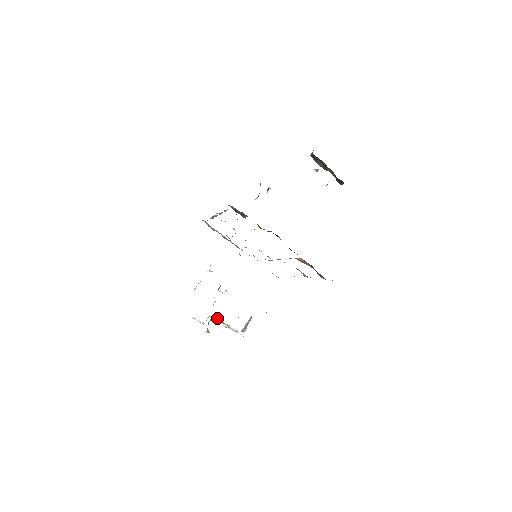
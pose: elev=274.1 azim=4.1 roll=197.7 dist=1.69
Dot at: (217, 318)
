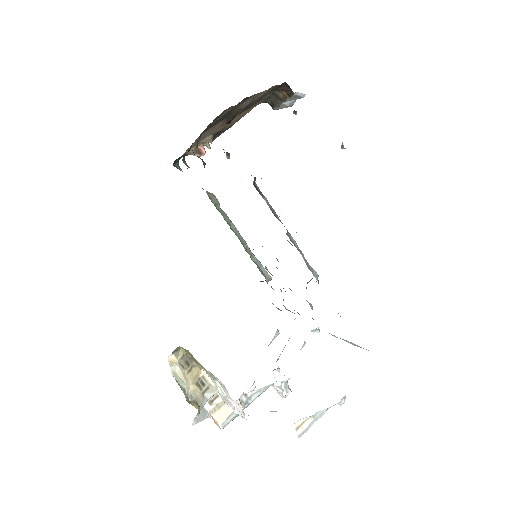
Dot at: (209, 376)
